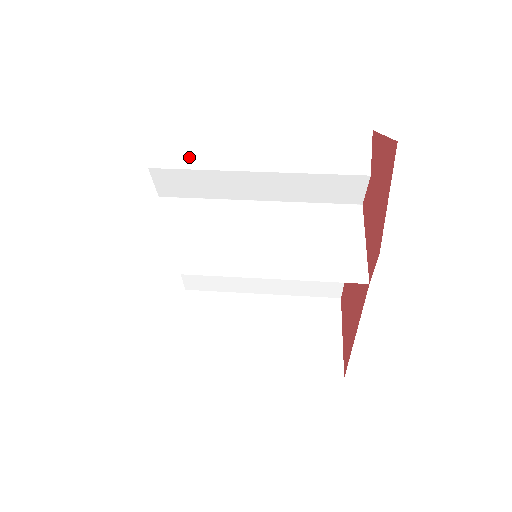
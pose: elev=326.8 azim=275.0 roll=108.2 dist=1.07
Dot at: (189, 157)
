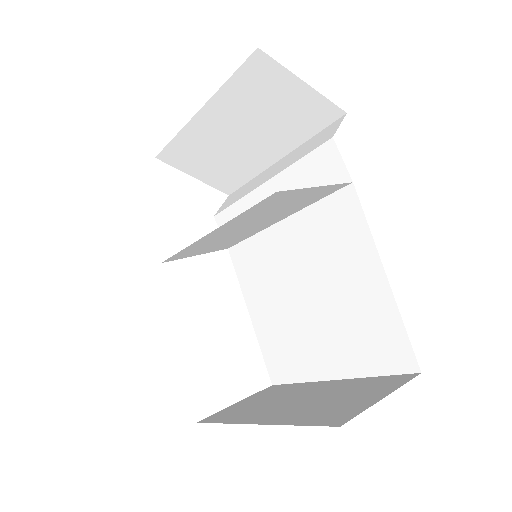
Dot at: (235, 199)
